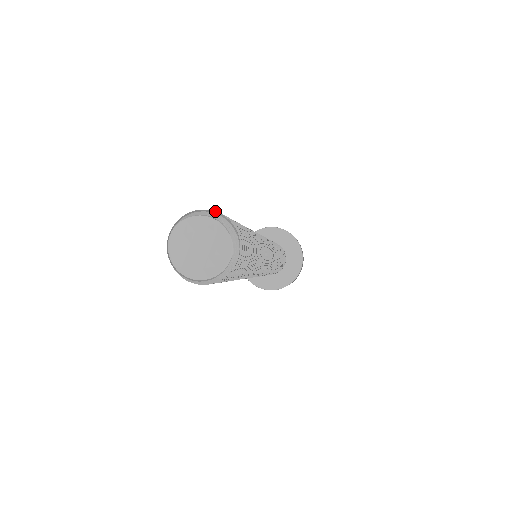
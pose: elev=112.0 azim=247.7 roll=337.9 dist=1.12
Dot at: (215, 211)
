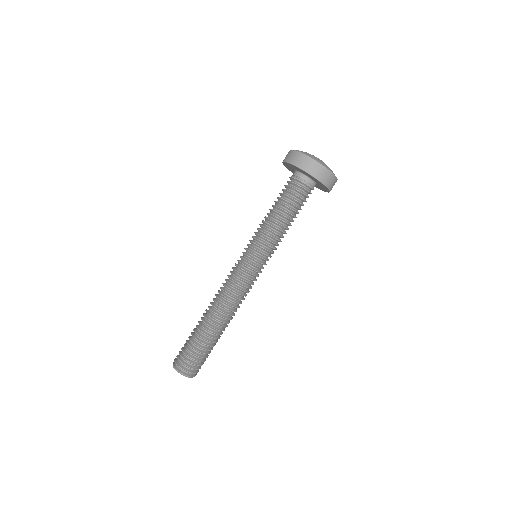
Dot at: (187, 372)
